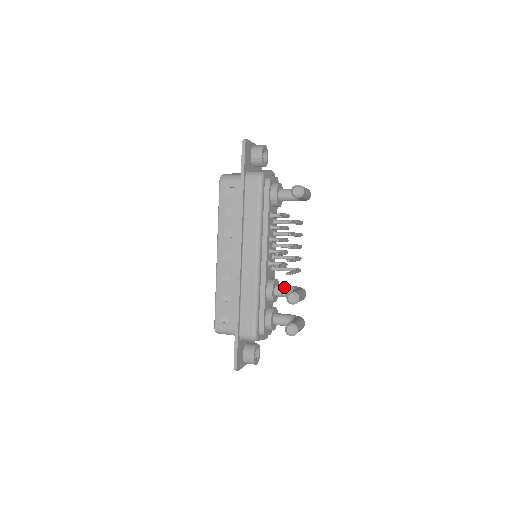
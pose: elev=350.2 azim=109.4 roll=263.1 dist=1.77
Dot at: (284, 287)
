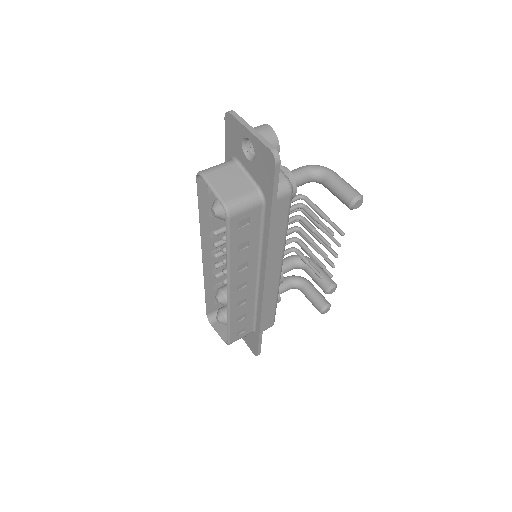
Dot at: (288, 266)
